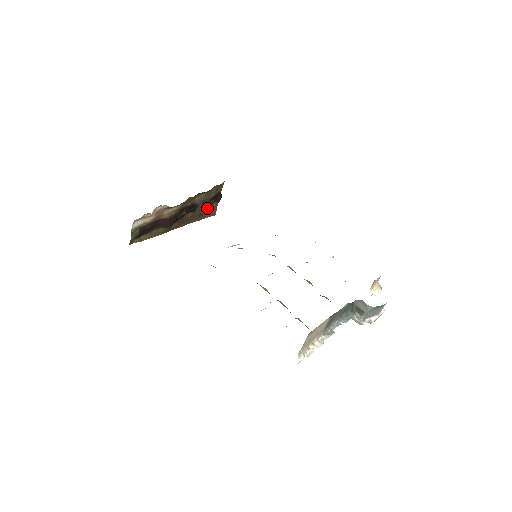
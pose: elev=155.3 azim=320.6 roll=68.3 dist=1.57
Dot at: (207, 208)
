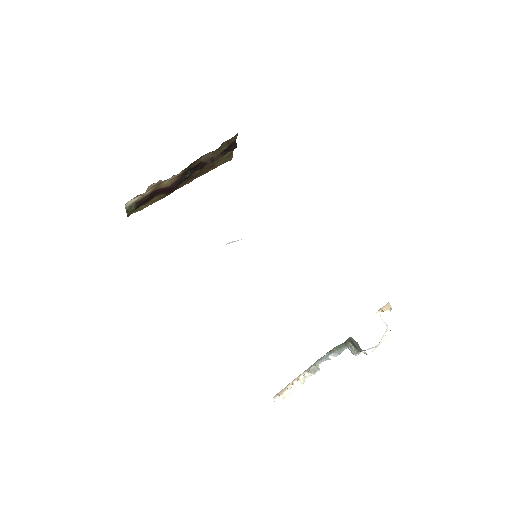
Dot at: (220, 158)
